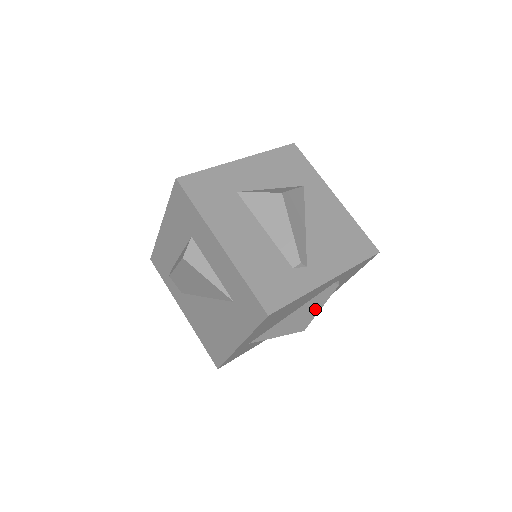
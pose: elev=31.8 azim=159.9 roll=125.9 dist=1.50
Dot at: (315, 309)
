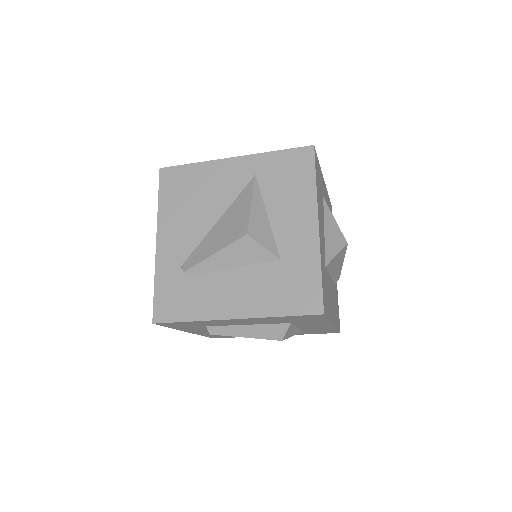
Dot at: occluded
